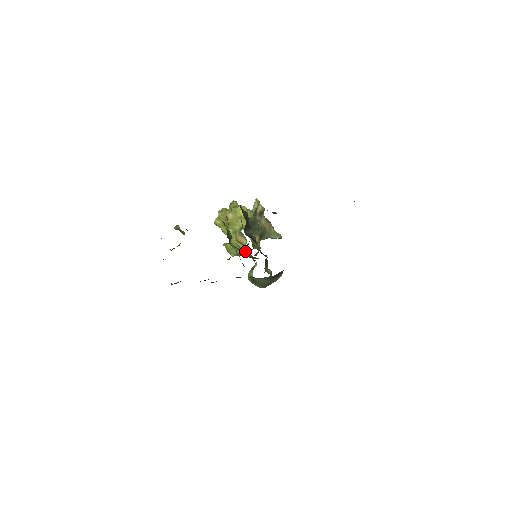
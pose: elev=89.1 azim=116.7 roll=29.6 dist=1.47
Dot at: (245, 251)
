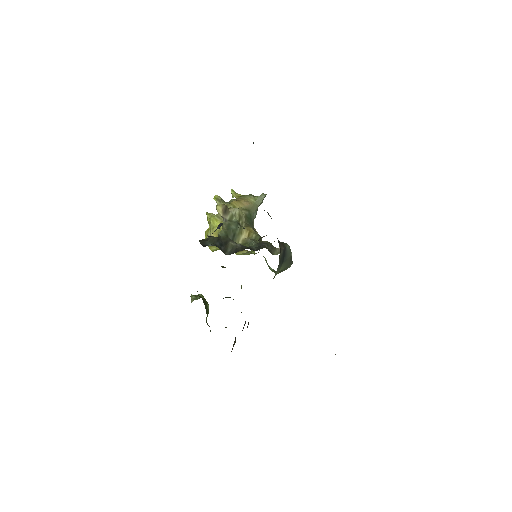
Dot at: occluded
